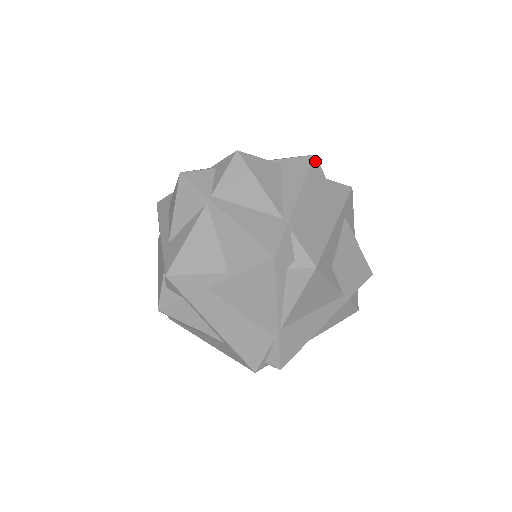
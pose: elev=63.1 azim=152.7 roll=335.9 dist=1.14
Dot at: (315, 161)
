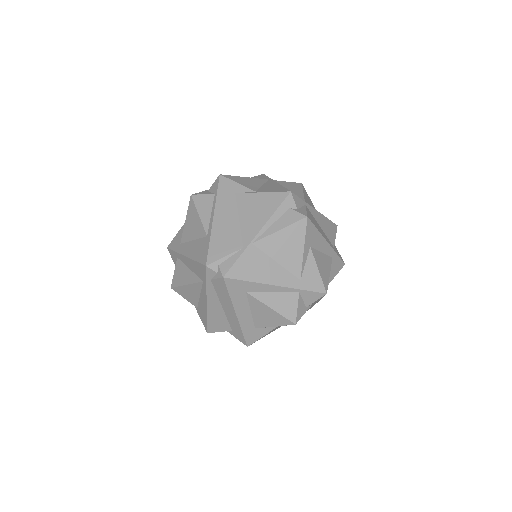
Dot at: (336, 226)
